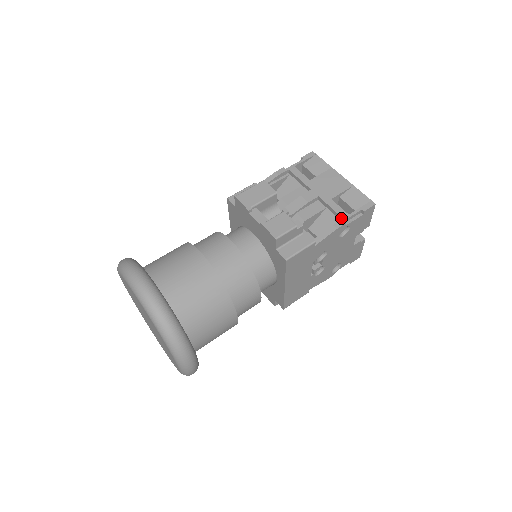
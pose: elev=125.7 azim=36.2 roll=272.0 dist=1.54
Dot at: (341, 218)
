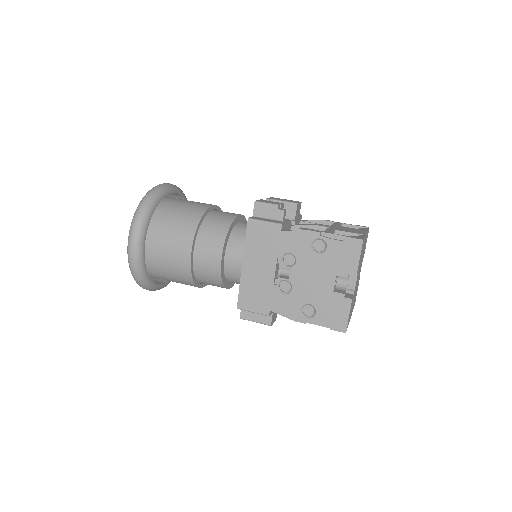
Dot at: (323, 233)
